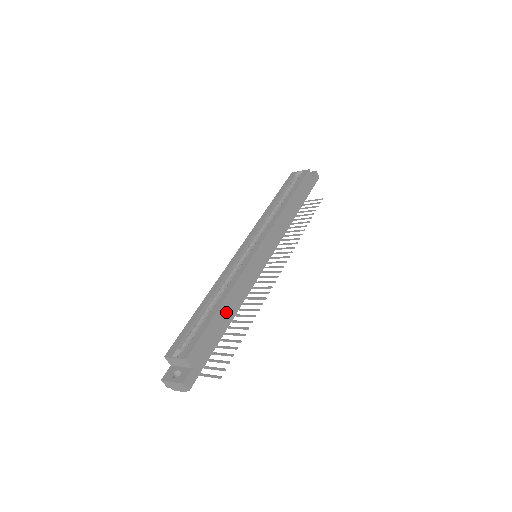
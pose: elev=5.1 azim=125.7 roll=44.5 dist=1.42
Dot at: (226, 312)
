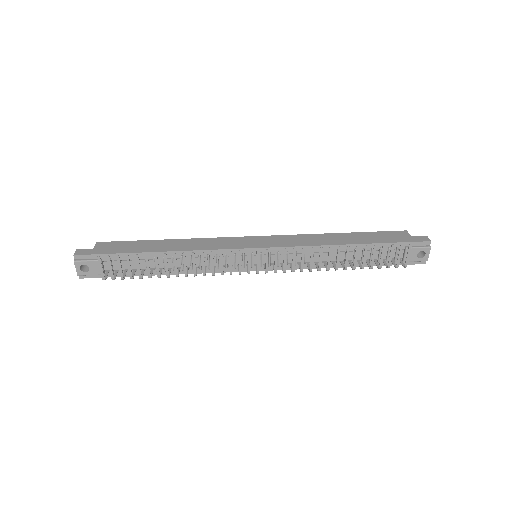
Dot at: (163, 245)
